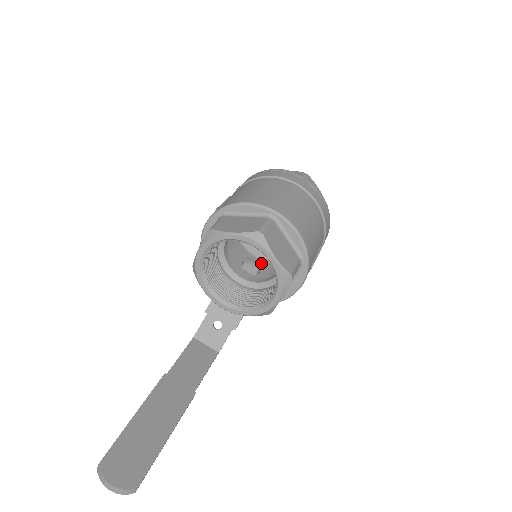
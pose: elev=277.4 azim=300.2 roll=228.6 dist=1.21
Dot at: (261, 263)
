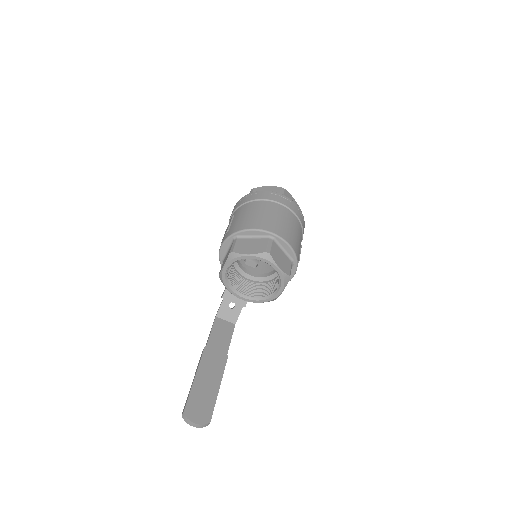
Dot at: occluded
